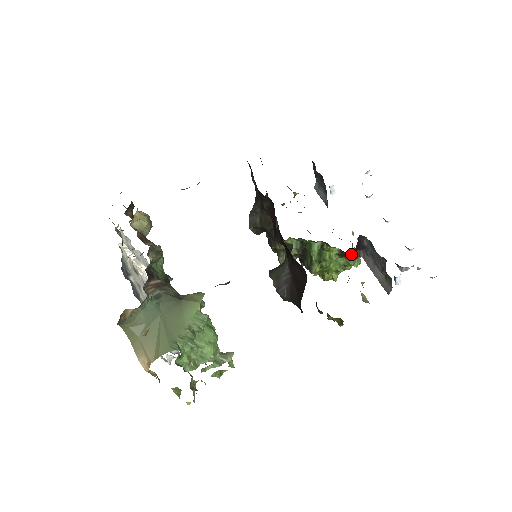
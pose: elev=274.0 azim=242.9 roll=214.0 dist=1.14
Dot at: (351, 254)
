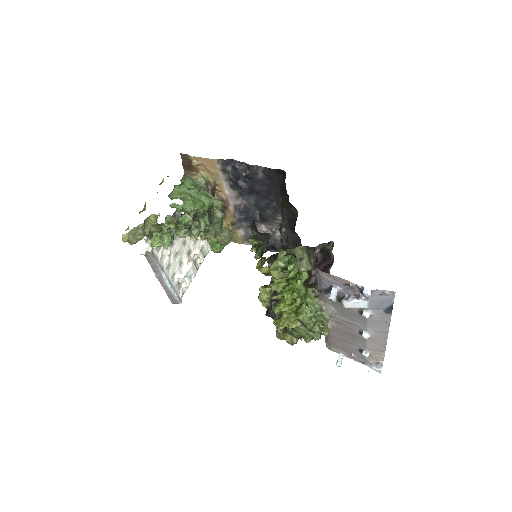
Dot at: (314, 284)
